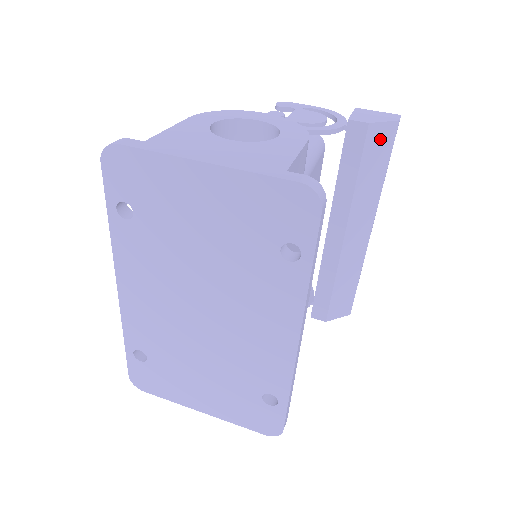
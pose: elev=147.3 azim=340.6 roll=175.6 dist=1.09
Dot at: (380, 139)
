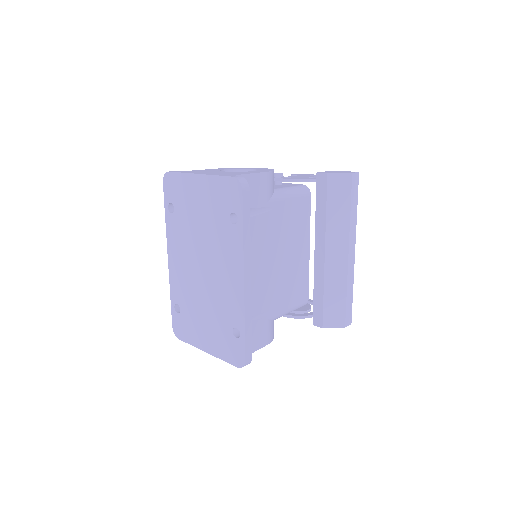
Dot at: (339, 185)
